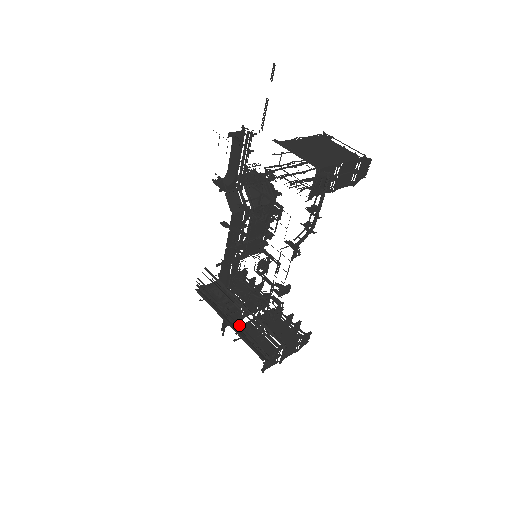
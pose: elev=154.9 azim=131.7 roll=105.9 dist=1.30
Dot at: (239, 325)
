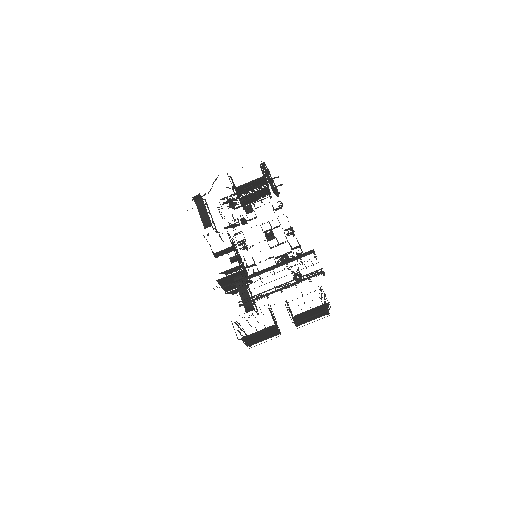
Dot at: (289, 269)
